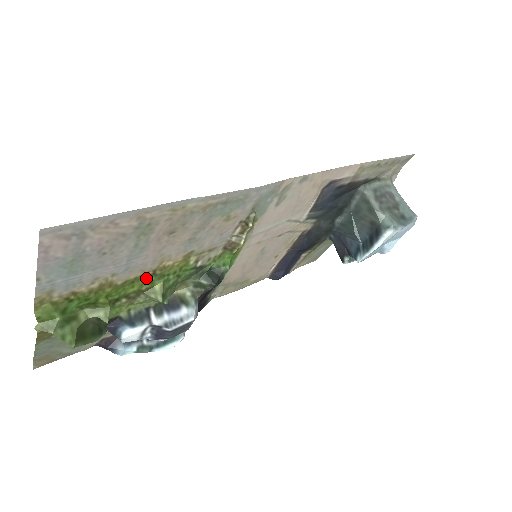
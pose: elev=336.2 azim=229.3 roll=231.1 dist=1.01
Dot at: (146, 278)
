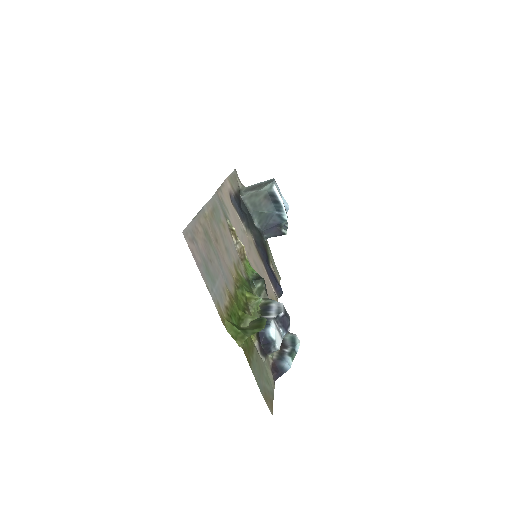
Dot at: (238, 292)
